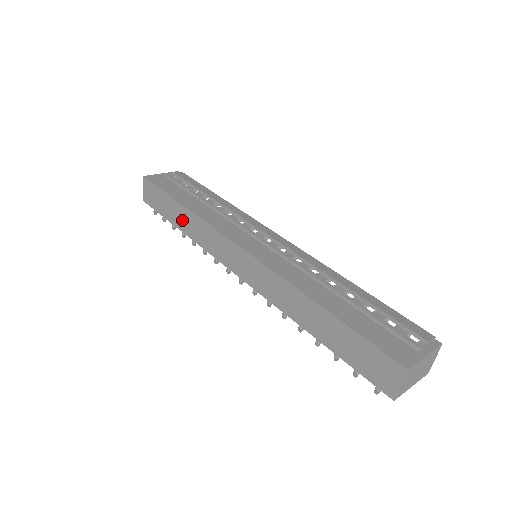
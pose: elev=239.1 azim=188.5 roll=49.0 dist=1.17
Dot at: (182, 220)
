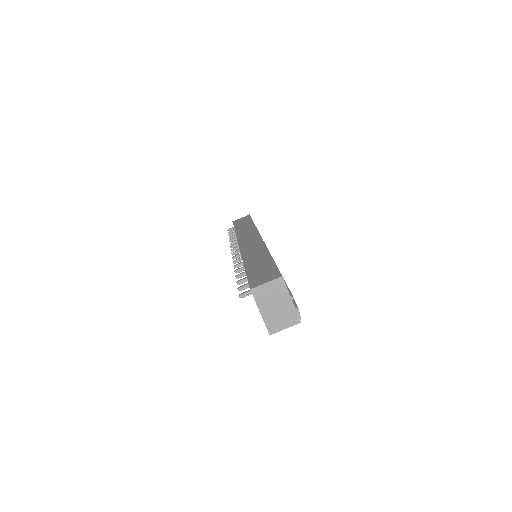
Dot at: (244, 227)
